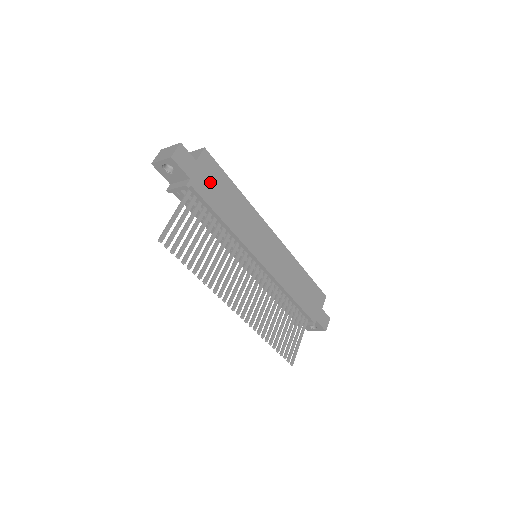
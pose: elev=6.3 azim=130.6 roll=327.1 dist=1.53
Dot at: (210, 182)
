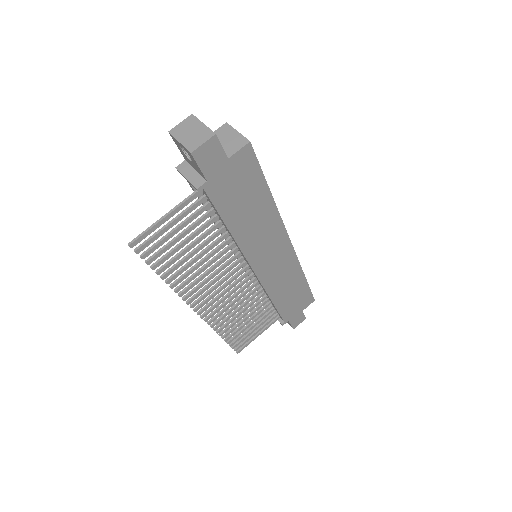
Dot at: (235, 185)
